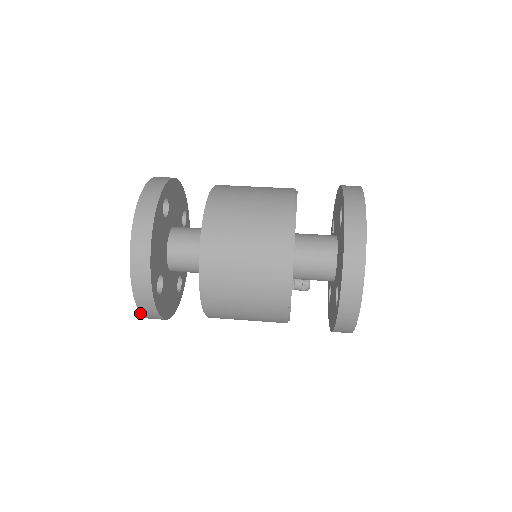
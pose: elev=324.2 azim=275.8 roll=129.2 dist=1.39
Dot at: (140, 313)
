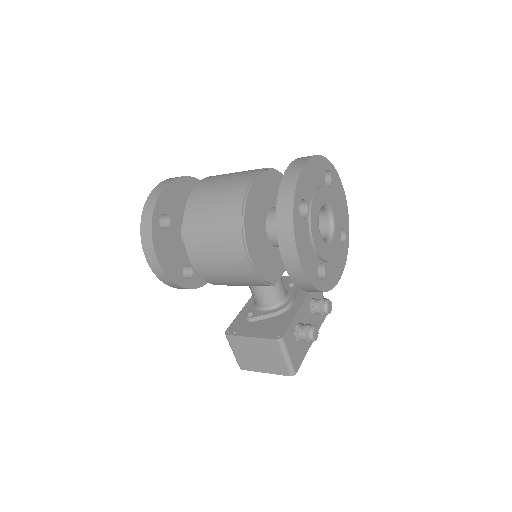
Dot at: (141, 238)
